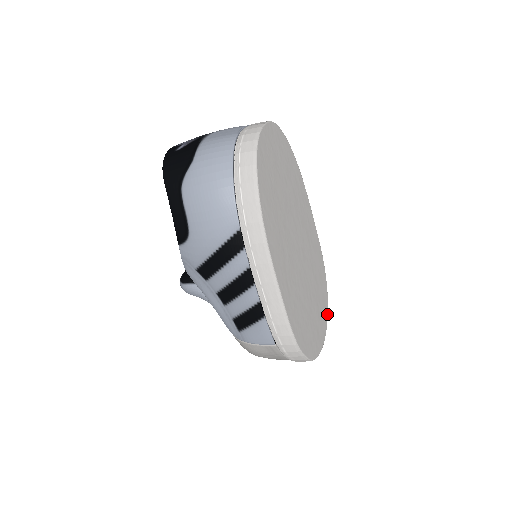
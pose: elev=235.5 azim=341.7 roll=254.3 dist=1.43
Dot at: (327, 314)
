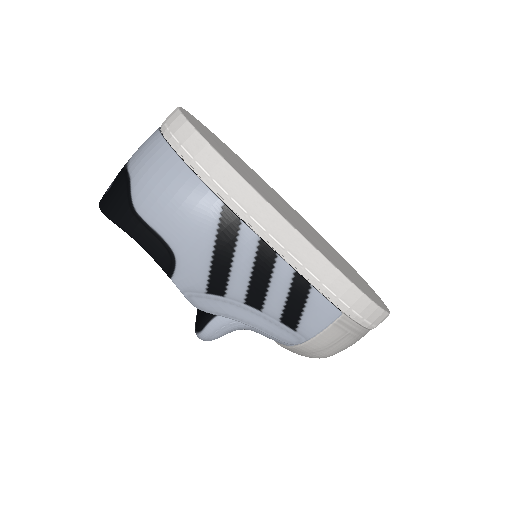
Dot at: occluded
